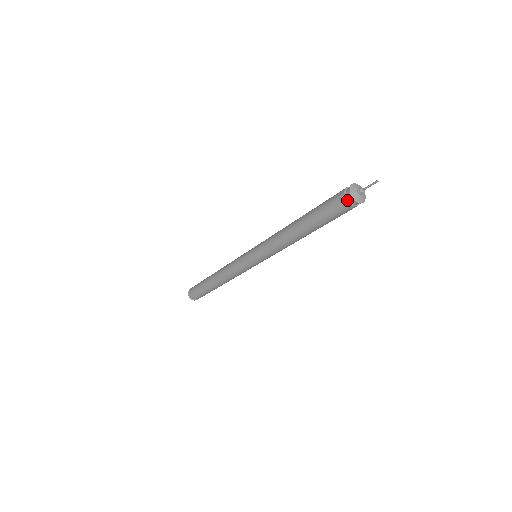
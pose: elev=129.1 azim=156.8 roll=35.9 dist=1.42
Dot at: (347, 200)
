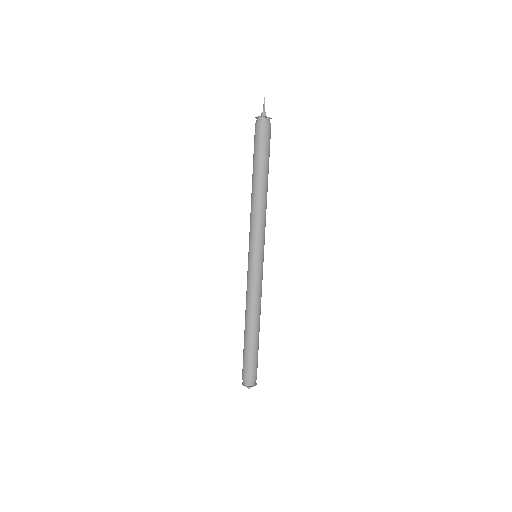
Dot at: (258, 123)
